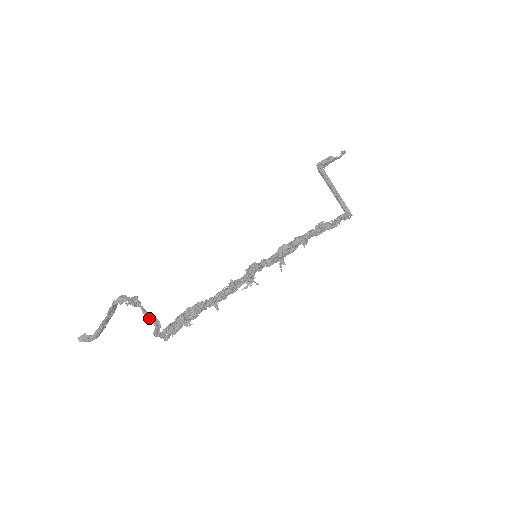
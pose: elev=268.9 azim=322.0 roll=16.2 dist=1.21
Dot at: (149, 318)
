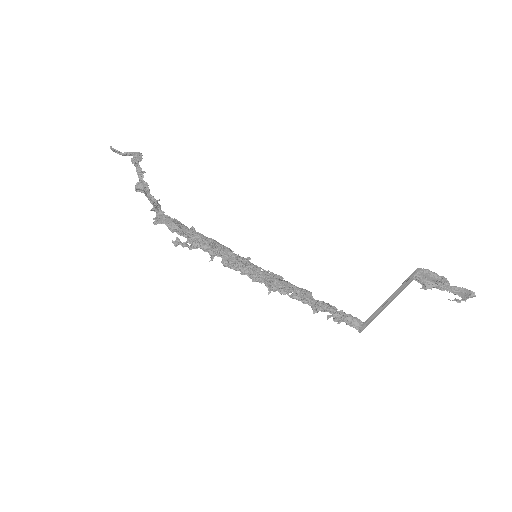
Dot at: (151, 202)
